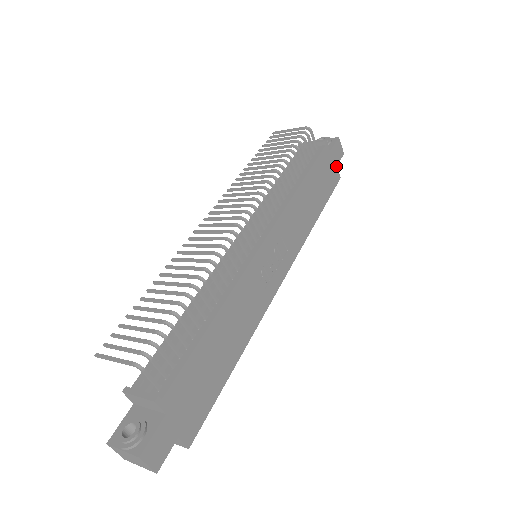
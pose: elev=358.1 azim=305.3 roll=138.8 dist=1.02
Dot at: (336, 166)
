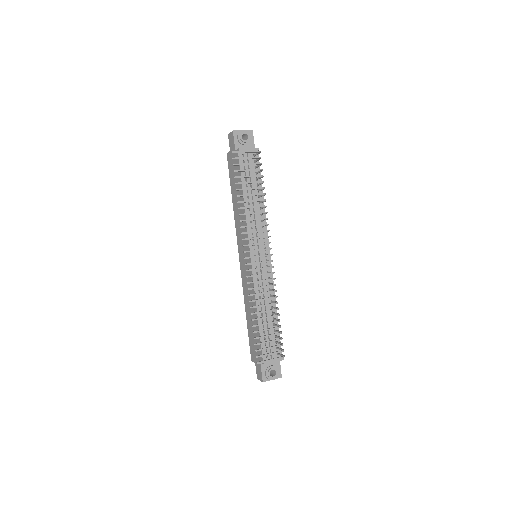
Dot at: occluded
